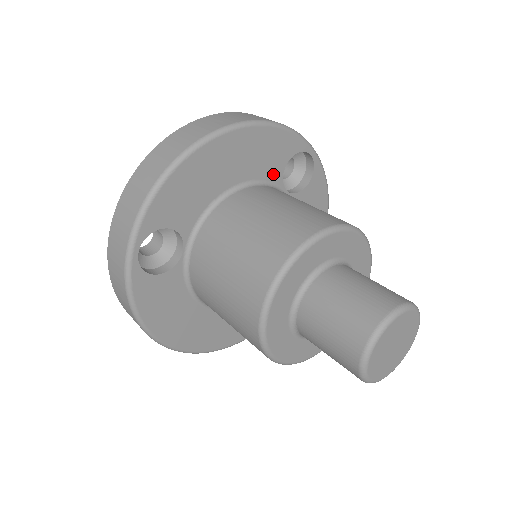
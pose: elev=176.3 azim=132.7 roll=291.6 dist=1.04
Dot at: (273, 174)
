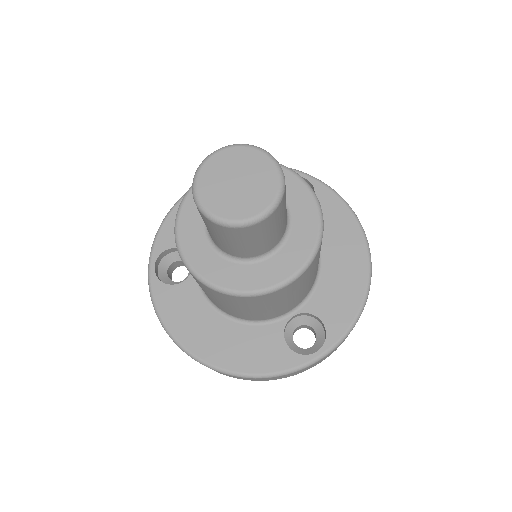
Dot at: occluded
